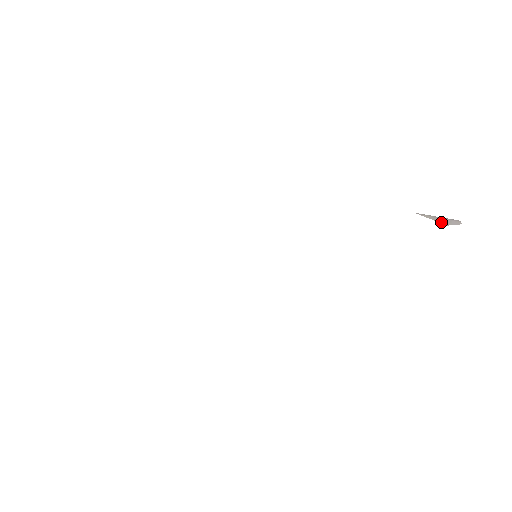
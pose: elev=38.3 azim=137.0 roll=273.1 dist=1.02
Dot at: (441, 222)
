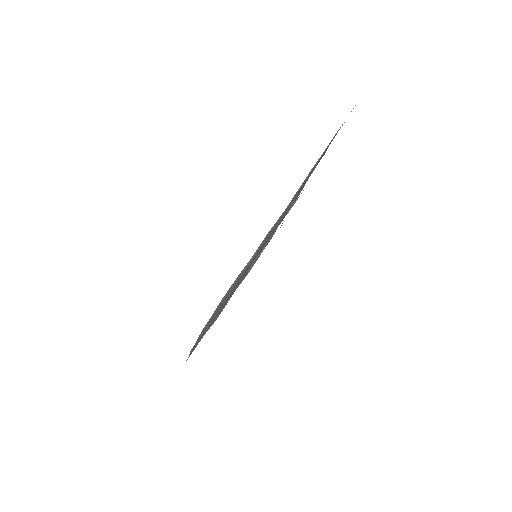
Dot at: (281, 225)
